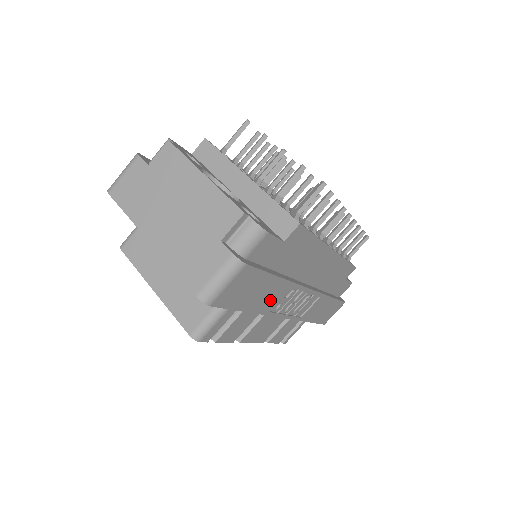
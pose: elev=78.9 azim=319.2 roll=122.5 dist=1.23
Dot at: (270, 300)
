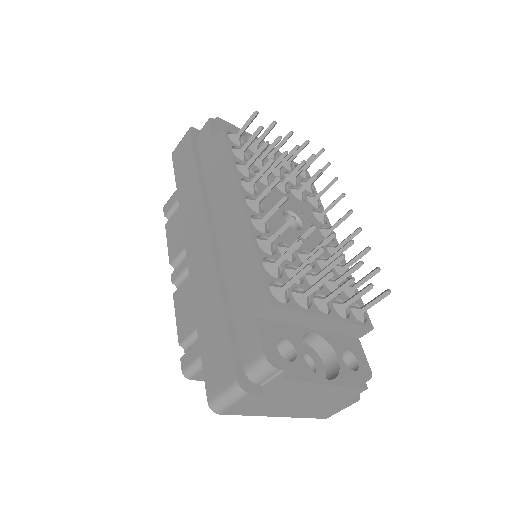
Dot at: occluded
